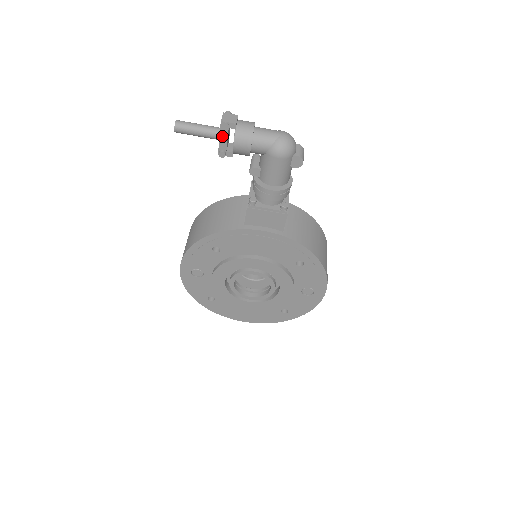
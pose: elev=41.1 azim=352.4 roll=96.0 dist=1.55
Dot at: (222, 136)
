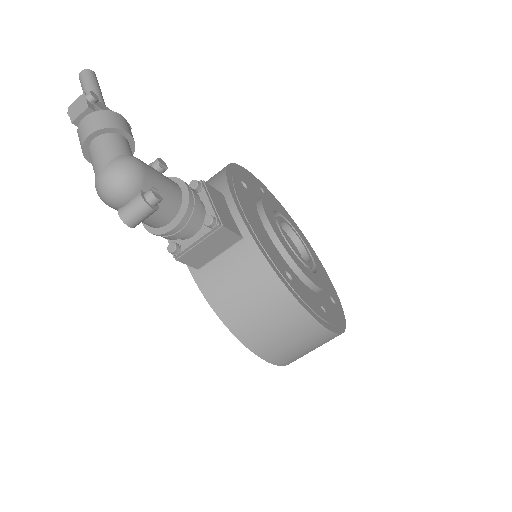
Dot at: occluded
